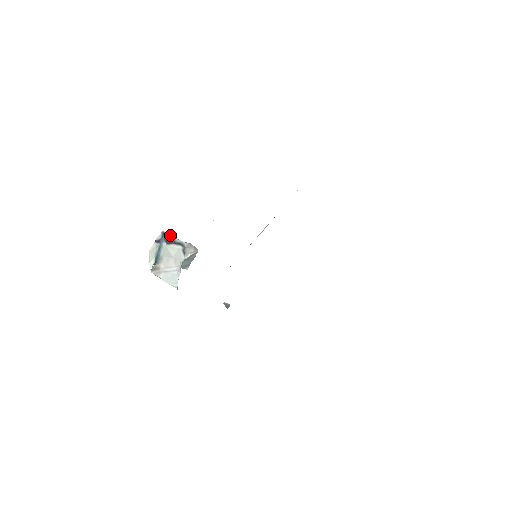
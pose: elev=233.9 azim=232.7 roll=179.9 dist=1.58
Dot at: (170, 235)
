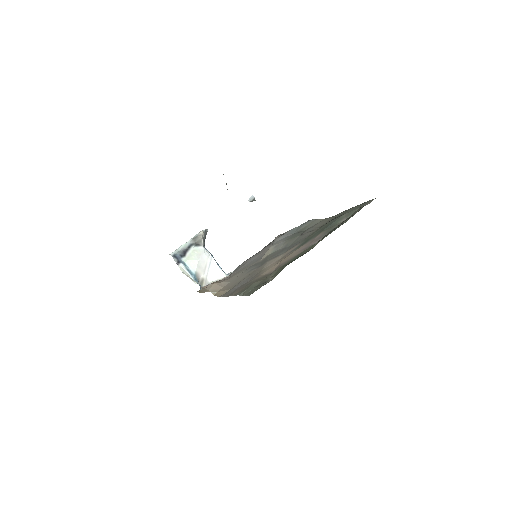
Dot at: (178, 251)
